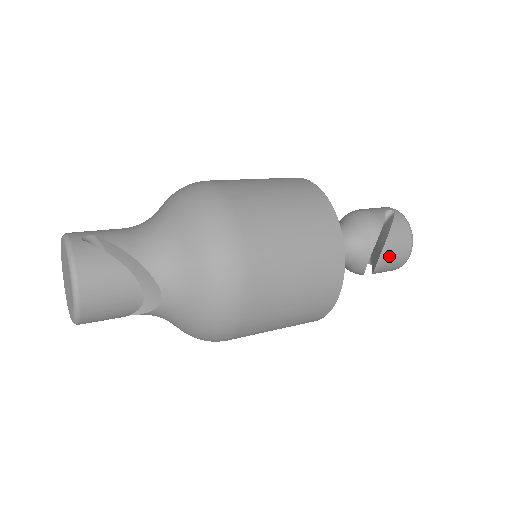
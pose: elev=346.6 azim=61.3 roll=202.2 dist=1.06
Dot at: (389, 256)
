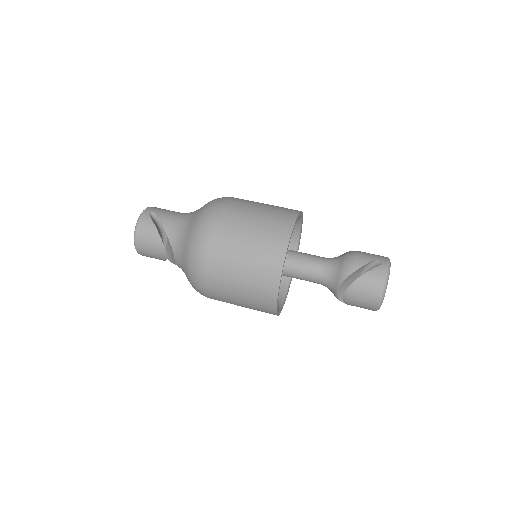
Dot at: (354, 296)
